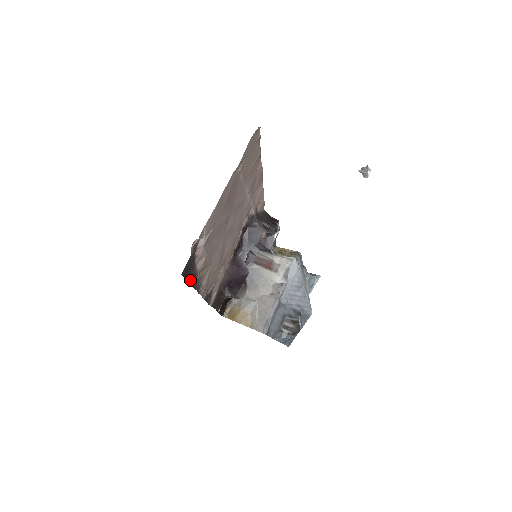
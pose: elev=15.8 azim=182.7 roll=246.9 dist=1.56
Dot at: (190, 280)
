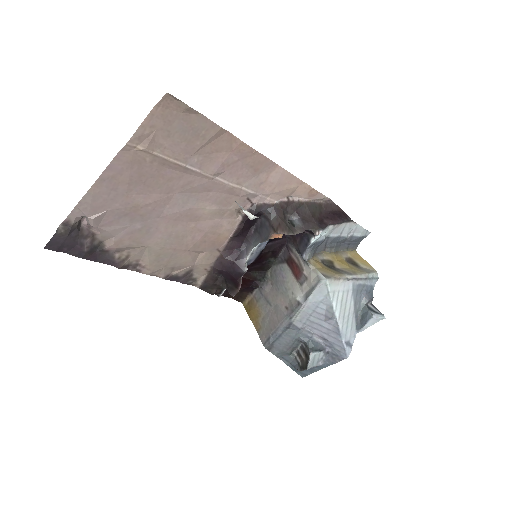
Dot at: (84, 256)
